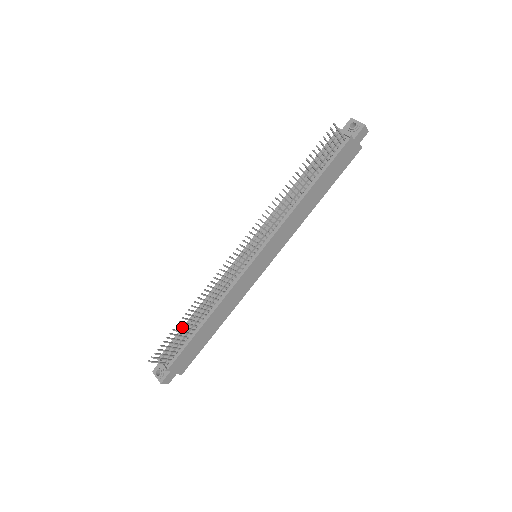
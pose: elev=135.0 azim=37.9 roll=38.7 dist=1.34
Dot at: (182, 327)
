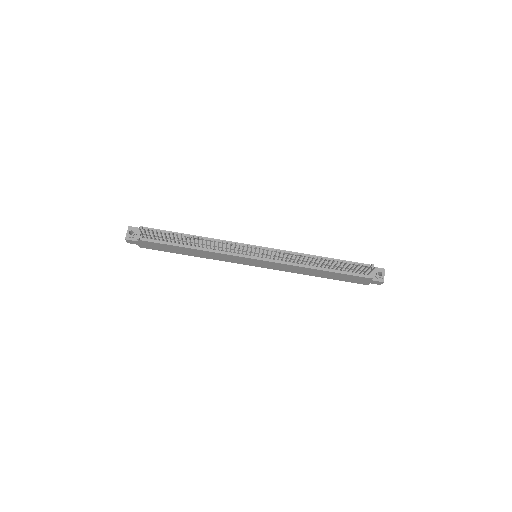
Dot at: occluded
